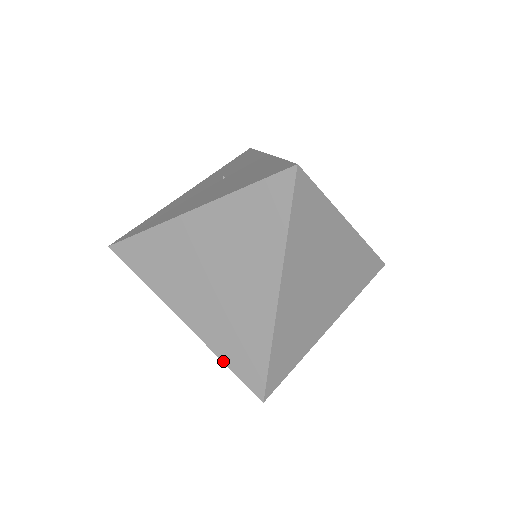
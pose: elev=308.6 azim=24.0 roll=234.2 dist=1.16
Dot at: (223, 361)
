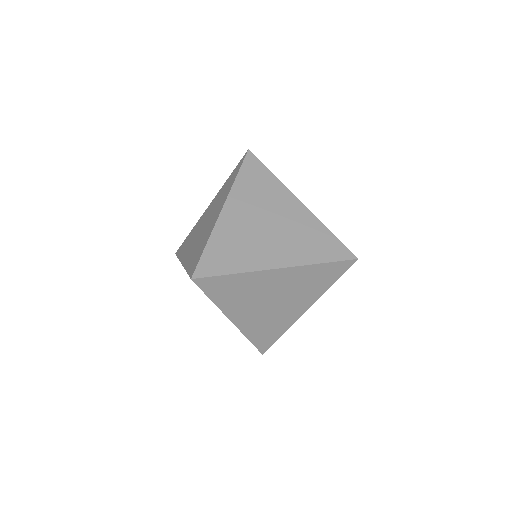
Dot at: (186, 270)
